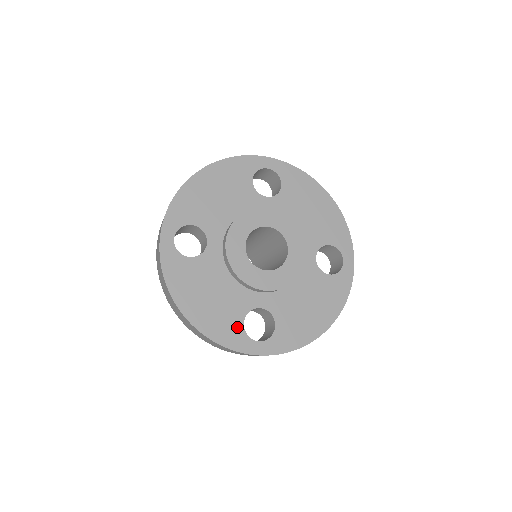
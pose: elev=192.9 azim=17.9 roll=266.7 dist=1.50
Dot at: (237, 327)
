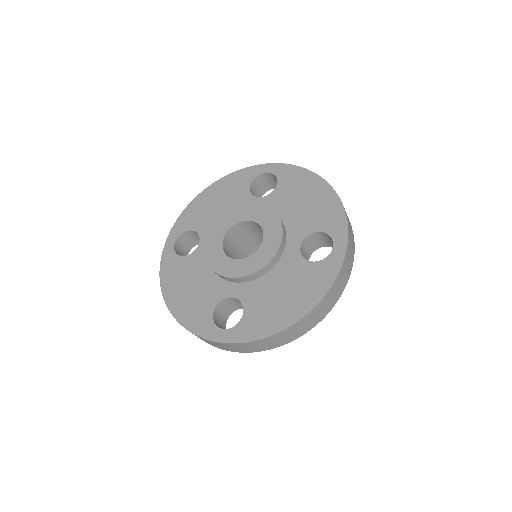
Dot at: (207, 315)
